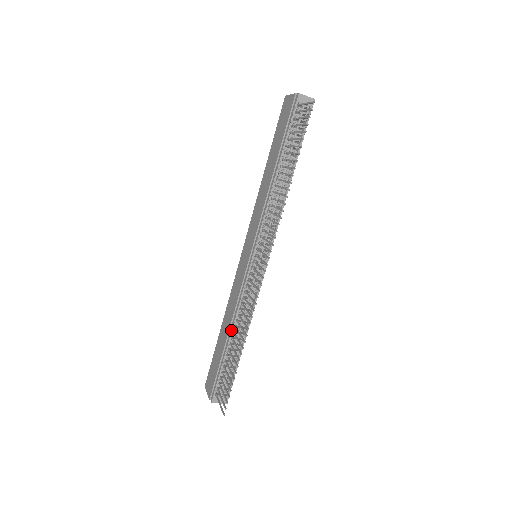
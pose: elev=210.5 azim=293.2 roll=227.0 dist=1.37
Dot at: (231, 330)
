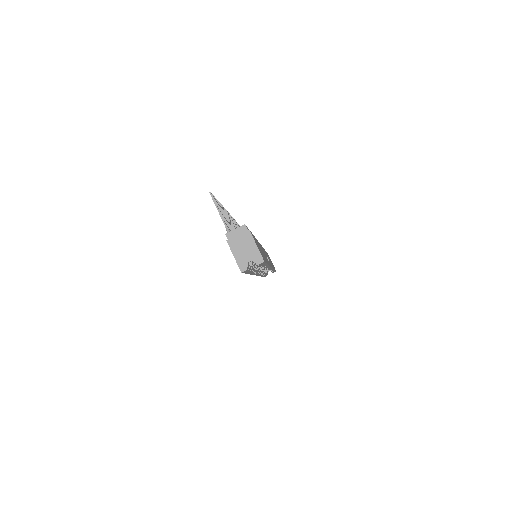
Dot at: occluded
